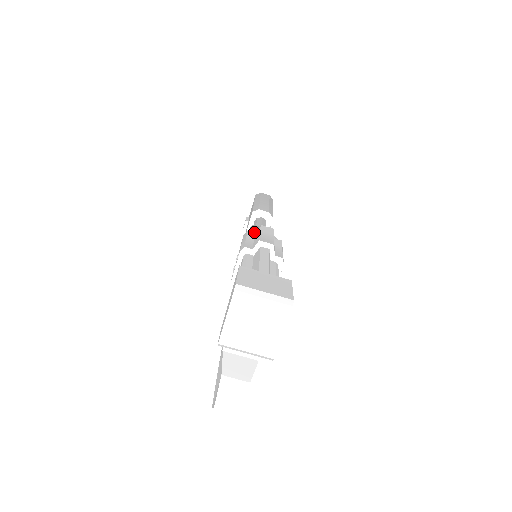
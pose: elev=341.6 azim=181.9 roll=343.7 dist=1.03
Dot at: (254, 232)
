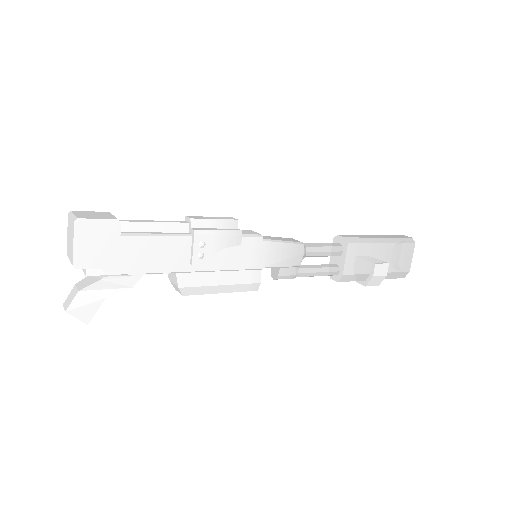
Dot at: (246, 230)
